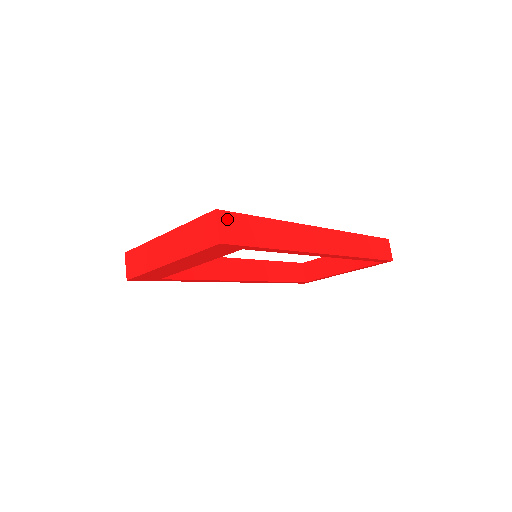
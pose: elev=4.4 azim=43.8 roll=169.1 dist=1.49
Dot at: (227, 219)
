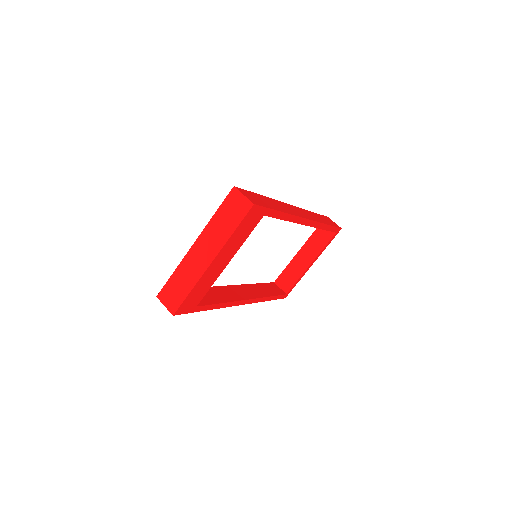
Dot at: (244, 192)
